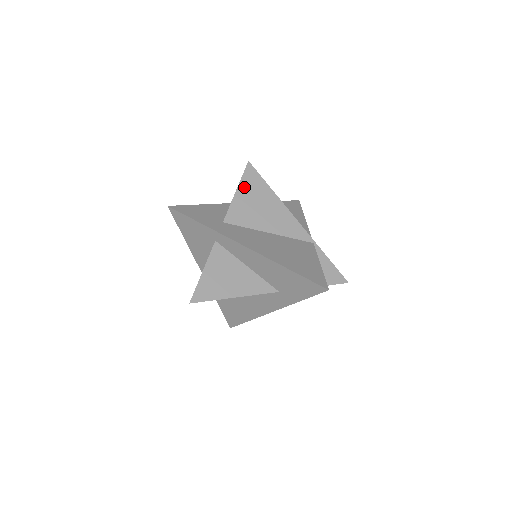
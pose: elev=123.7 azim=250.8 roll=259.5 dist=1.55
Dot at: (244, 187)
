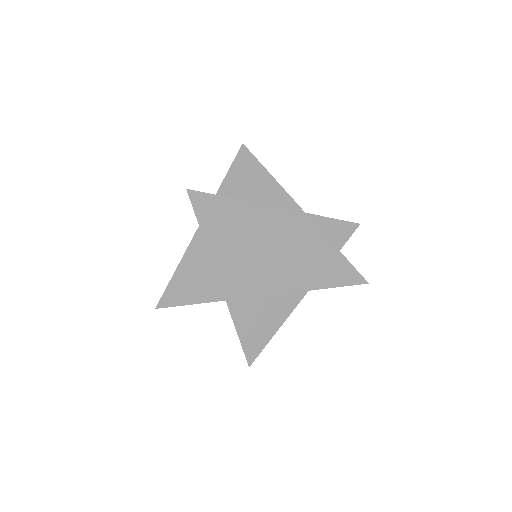
Dot at: (206, 223)
